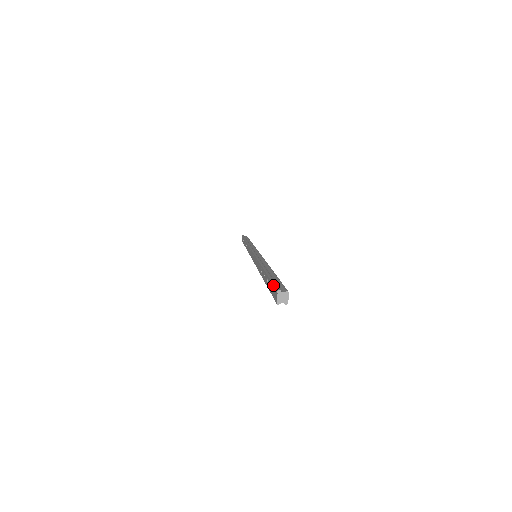
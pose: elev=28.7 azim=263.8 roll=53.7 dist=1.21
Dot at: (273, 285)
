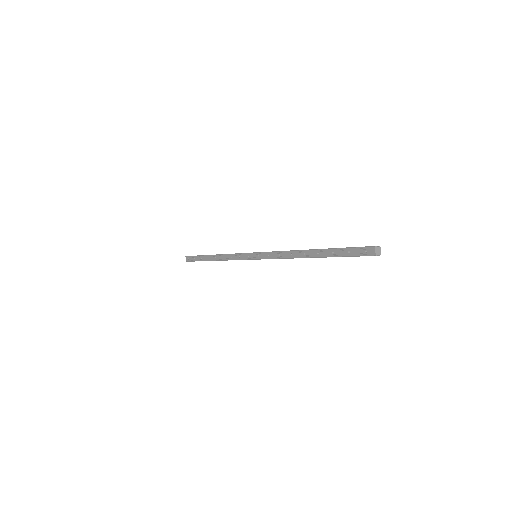
Dot at: (358, 248)
